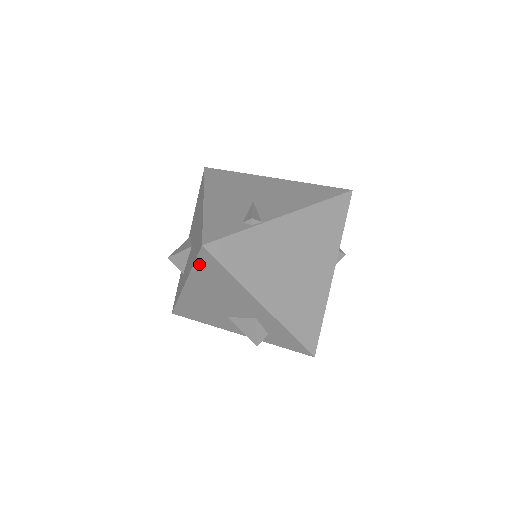
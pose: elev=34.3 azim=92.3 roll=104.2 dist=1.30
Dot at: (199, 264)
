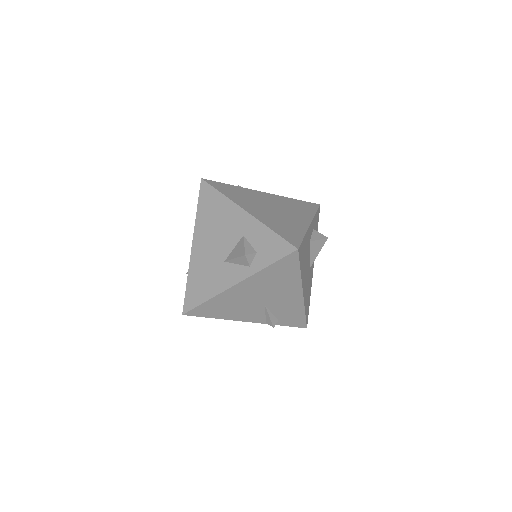
Dot at: (200, 203)
